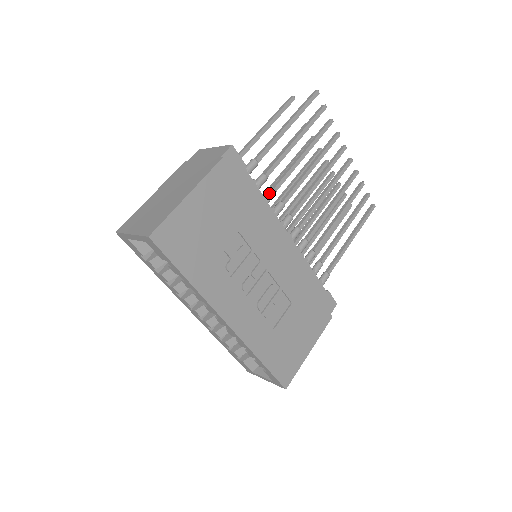
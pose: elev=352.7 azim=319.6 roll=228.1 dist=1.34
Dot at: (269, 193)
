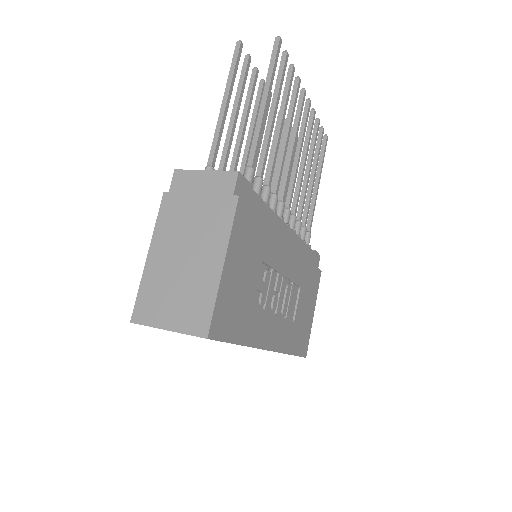
Dot at: (266, 194)
